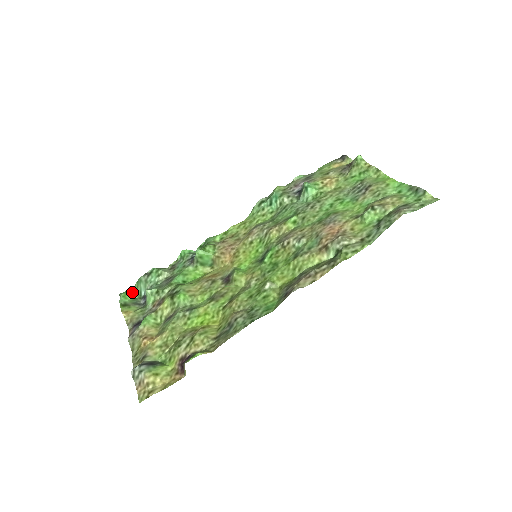
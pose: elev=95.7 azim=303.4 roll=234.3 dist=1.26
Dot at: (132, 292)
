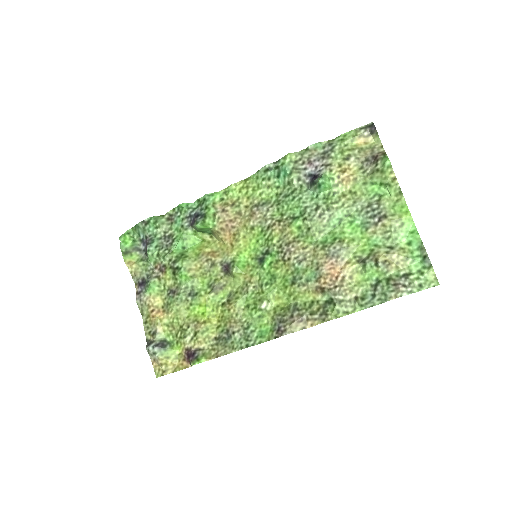
Dot at: (130, 233)
